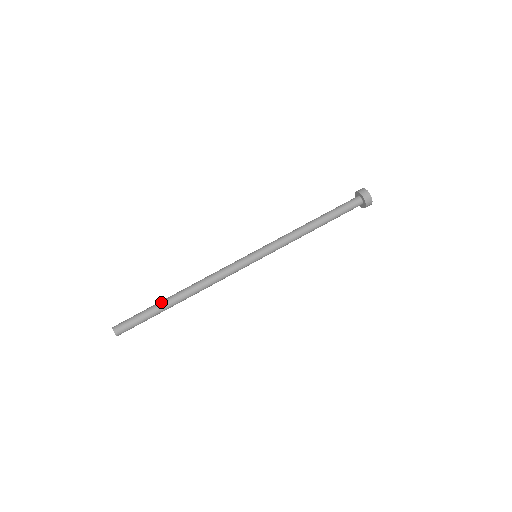
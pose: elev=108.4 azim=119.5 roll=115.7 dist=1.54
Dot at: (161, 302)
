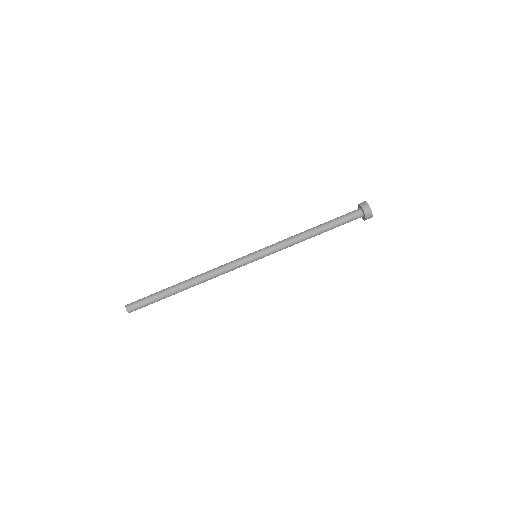
Dot at: (168, 291)
